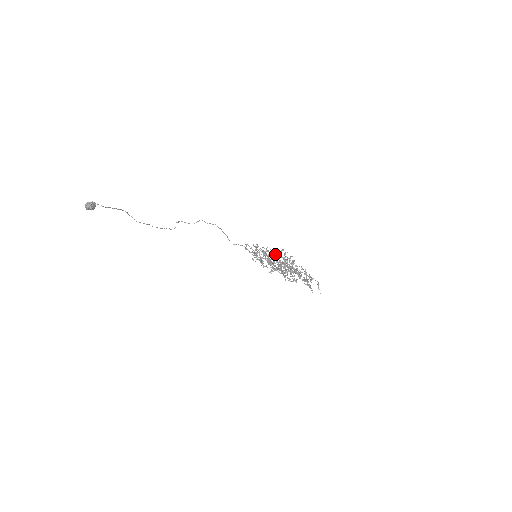
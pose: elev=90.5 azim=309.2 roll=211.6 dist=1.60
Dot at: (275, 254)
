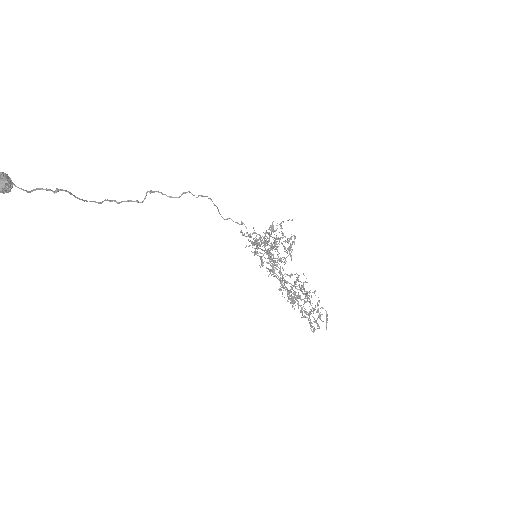
Dot at: (278, 246)
